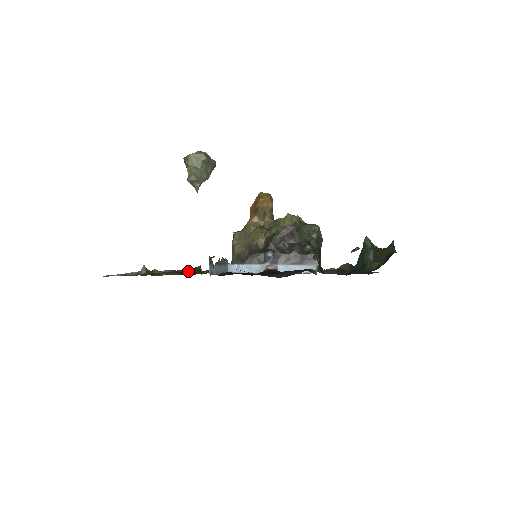
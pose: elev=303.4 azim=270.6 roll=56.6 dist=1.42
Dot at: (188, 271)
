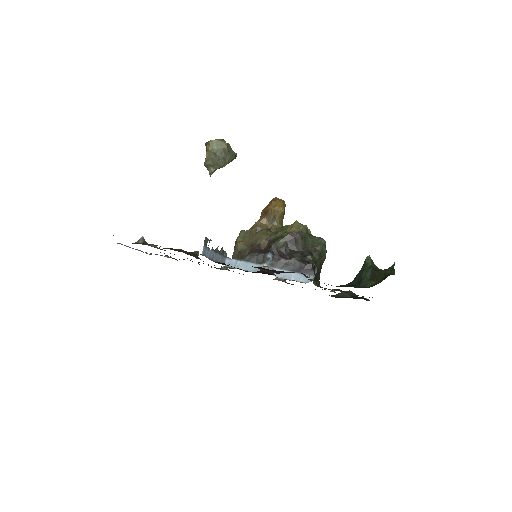
Dot at: (184, 251)
